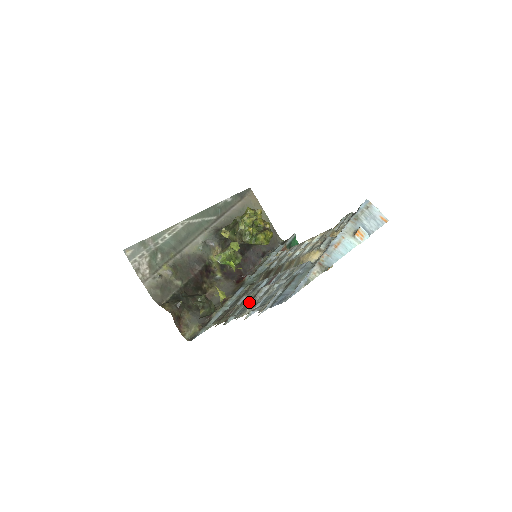
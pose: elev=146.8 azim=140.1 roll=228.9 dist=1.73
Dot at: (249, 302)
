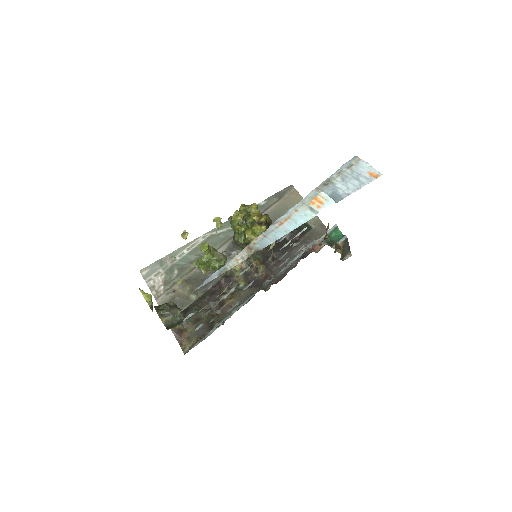
Dot at: occluded
